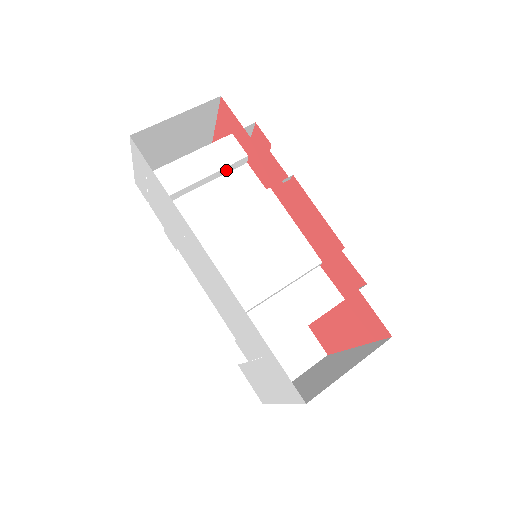
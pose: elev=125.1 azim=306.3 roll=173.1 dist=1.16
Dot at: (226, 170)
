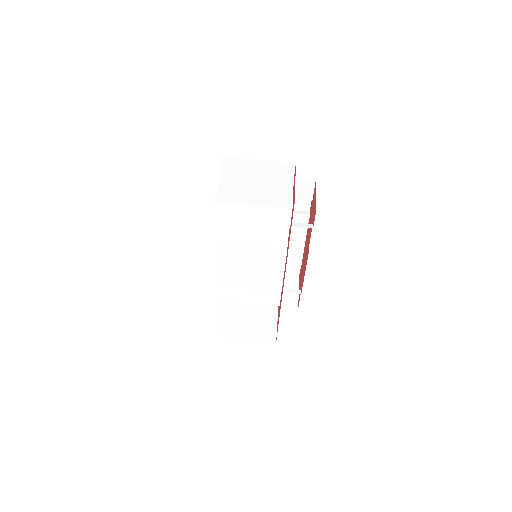
Dot at: (270, 222)
